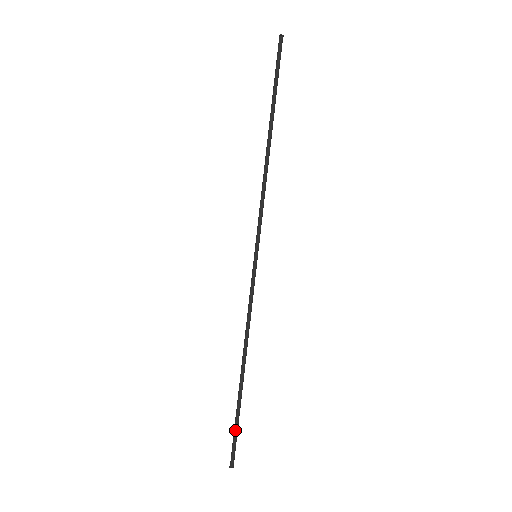
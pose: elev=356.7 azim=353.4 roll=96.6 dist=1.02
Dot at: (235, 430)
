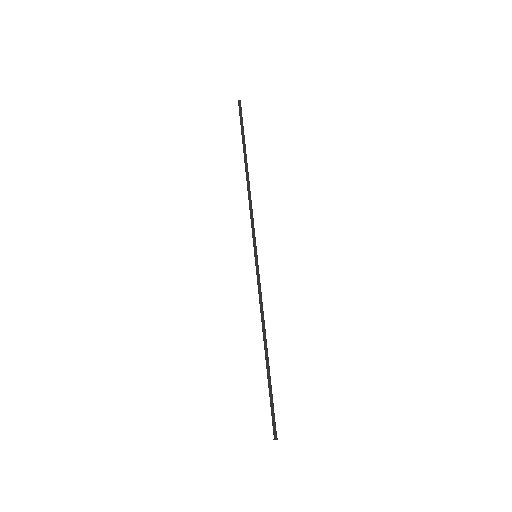
Dot at: (271, 404)
